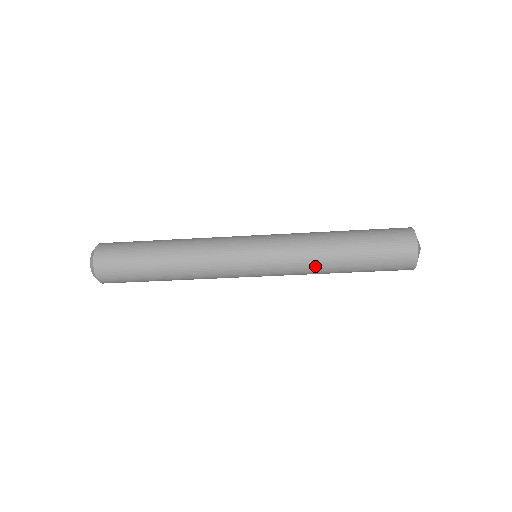
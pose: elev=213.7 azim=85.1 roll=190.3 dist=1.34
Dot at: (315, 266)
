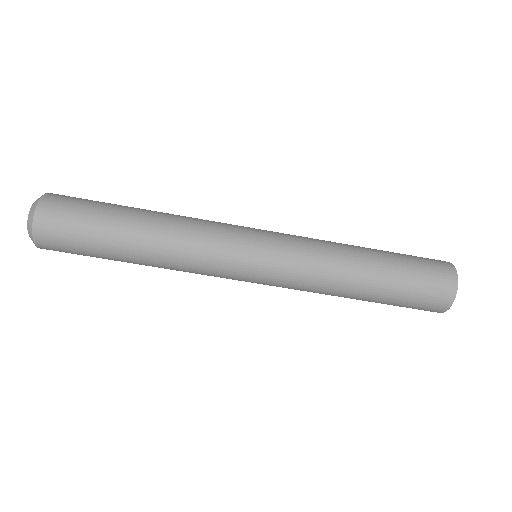
Dot at: (336, 257)
